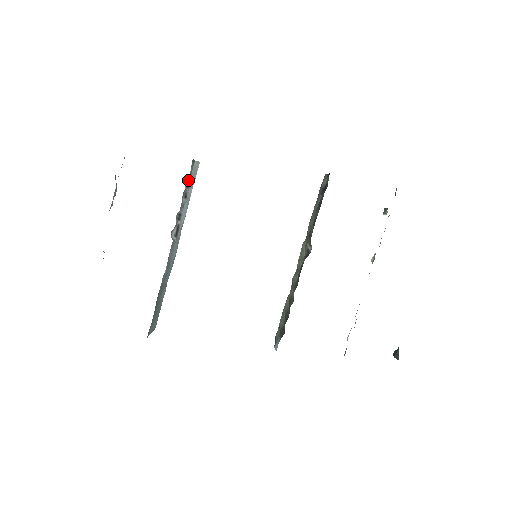
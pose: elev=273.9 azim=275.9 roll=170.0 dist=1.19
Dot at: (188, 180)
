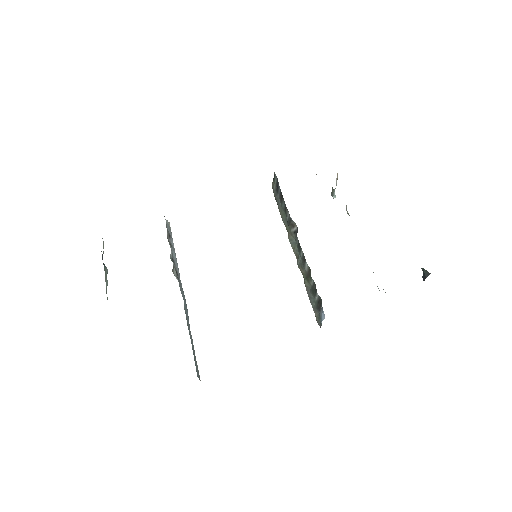
Dot at: (167, 229)
